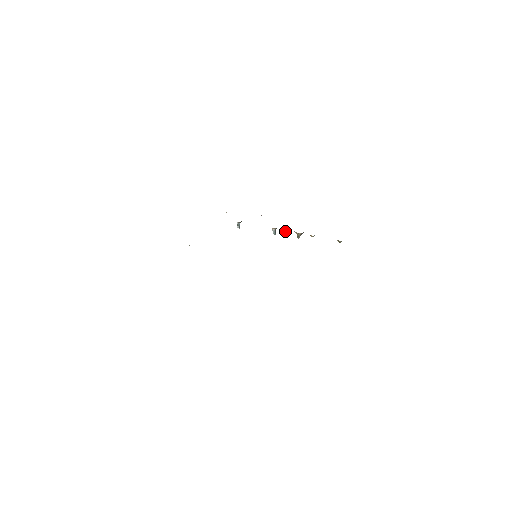
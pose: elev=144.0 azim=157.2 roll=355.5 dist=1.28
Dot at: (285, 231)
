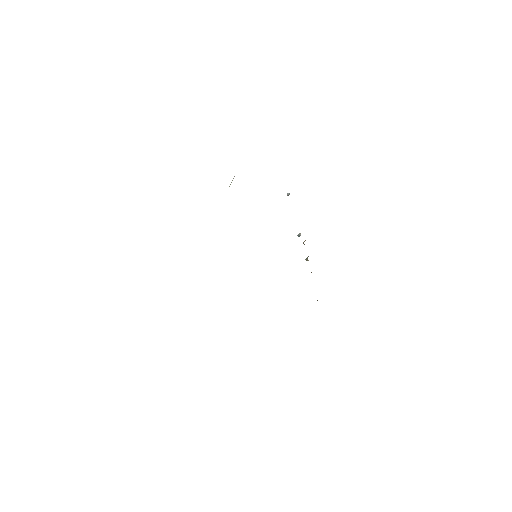
Dot at: occluded
